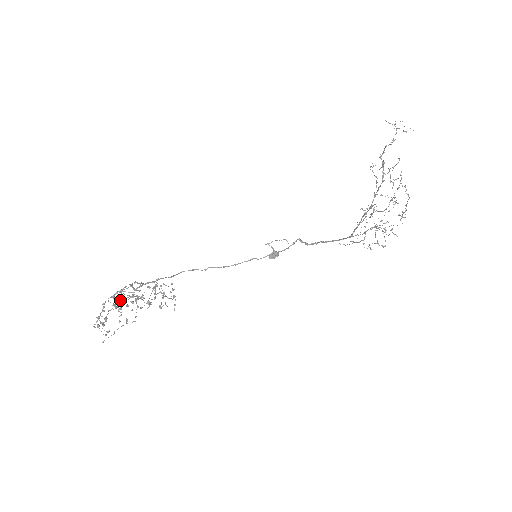
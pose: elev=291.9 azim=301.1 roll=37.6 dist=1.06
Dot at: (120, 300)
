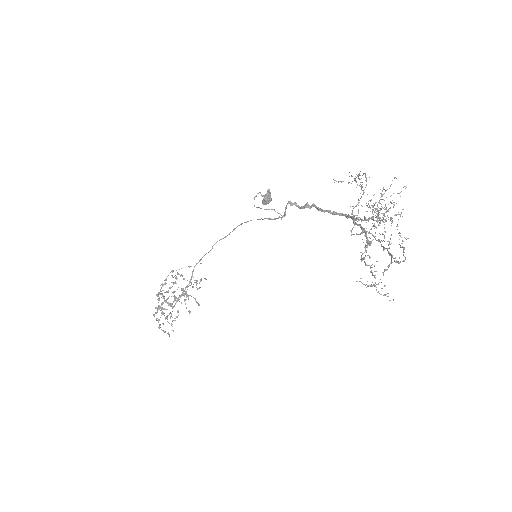
Dot at: occluded
